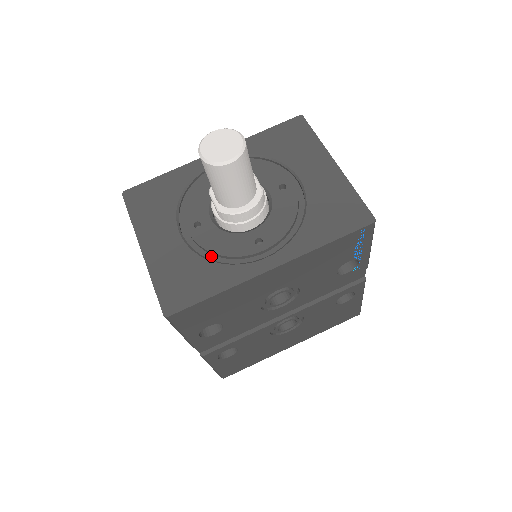
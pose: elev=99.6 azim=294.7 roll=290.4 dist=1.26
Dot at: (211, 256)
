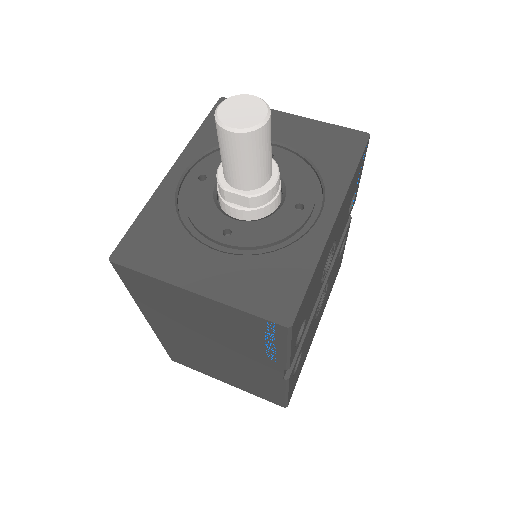
Dot at: (269, 249)
